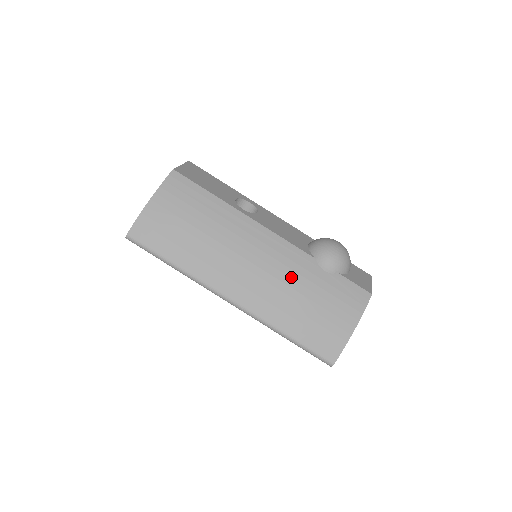
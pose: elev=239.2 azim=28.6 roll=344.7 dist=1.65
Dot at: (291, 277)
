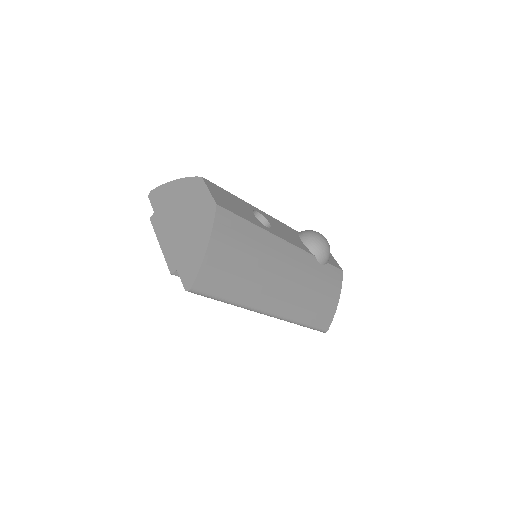
Dot at: (306, 279)
